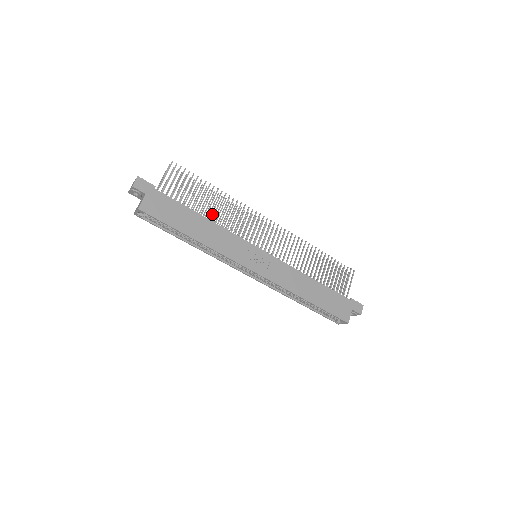
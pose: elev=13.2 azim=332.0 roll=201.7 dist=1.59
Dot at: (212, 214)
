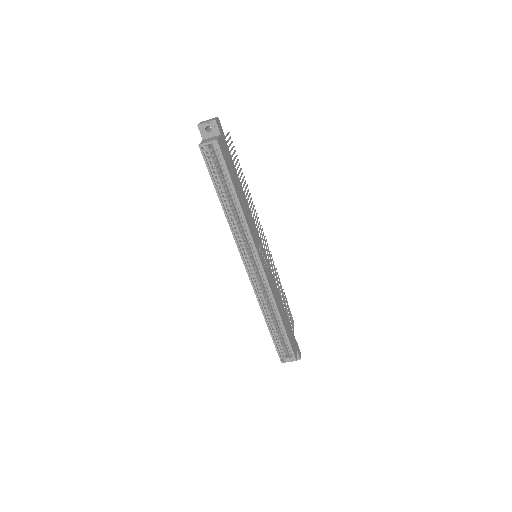
Dot at: occluded
